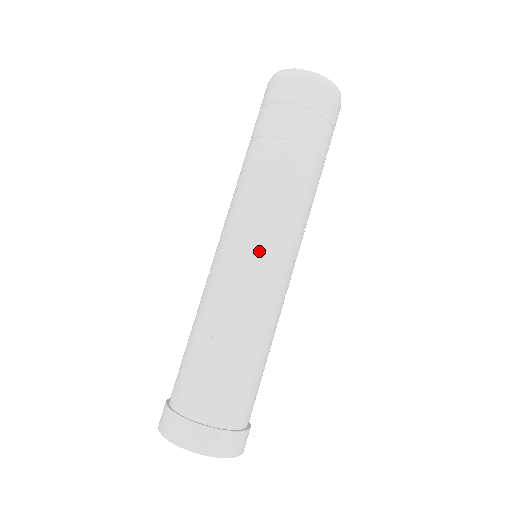
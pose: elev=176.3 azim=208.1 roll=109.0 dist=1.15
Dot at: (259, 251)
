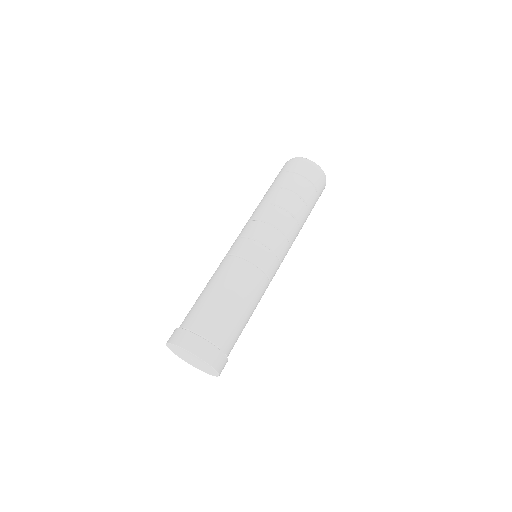
Dot at: (239, 239)
